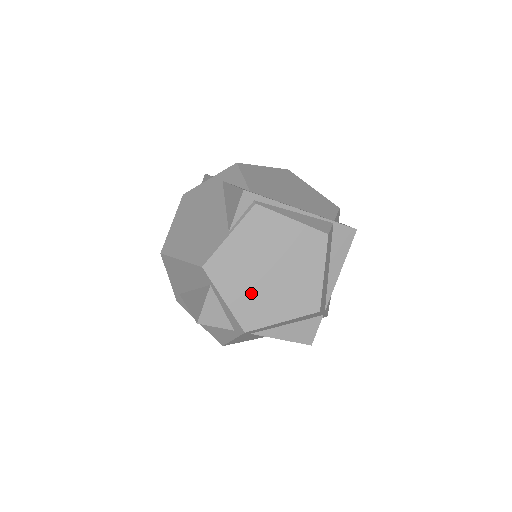
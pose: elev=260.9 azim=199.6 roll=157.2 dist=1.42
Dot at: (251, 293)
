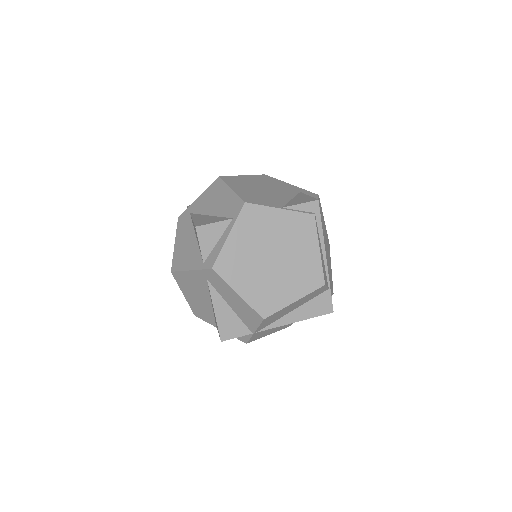
Dot at: (247, 253)
